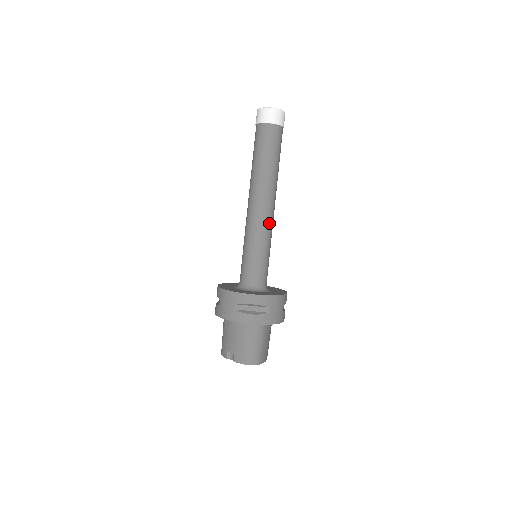
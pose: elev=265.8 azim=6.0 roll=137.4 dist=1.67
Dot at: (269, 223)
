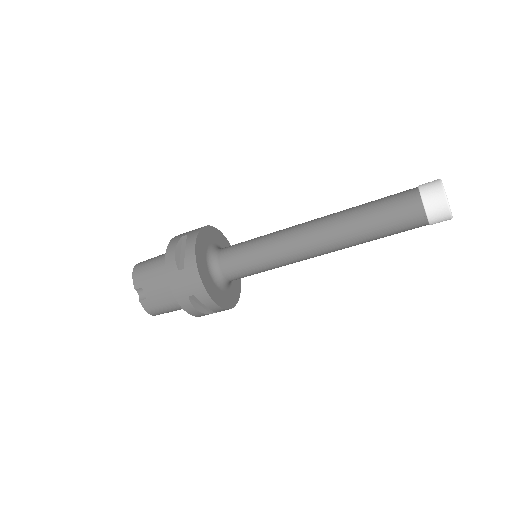
Dot at: (301, 260)
